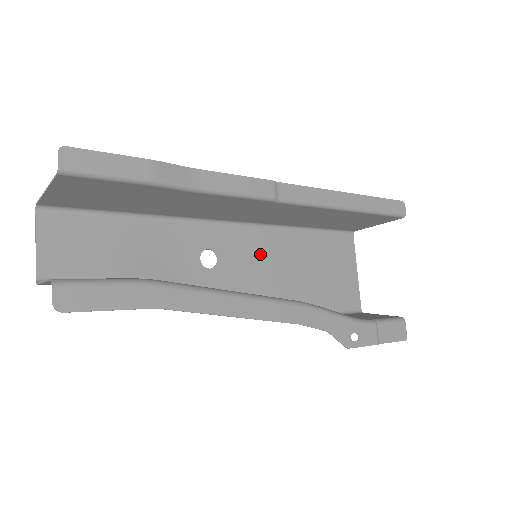
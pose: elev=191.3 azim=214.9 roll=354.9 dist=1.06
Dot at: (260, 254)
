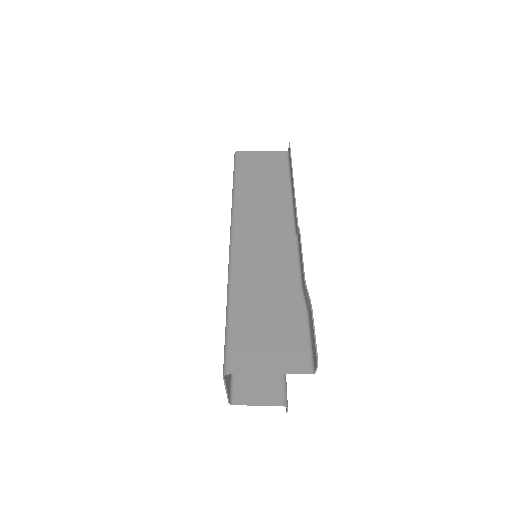
Dot at: occluded
